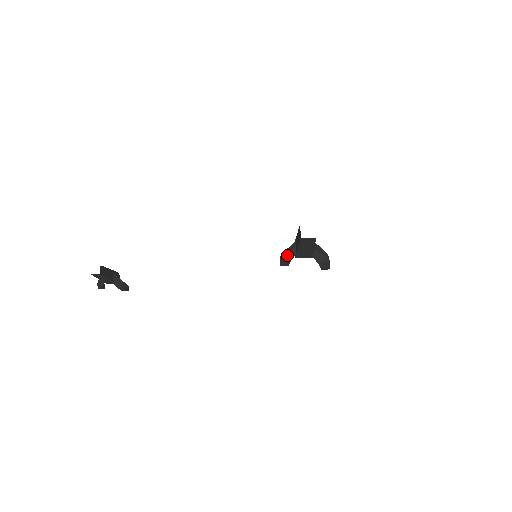
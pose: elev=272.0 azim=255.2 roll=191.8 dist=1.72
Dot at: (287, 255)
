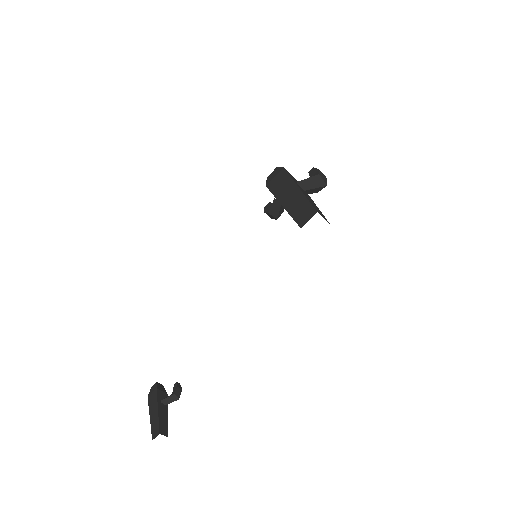
Dot at: (278, 215)
